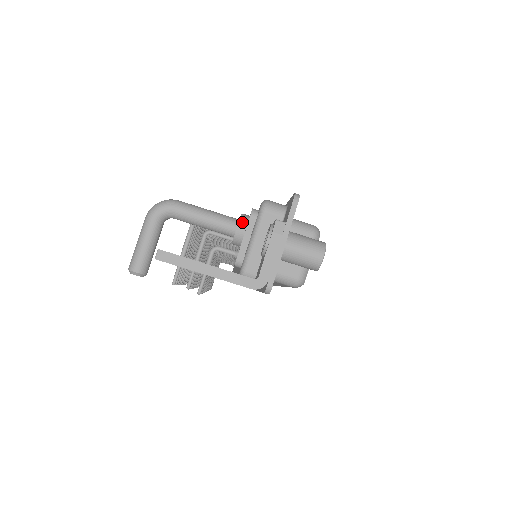
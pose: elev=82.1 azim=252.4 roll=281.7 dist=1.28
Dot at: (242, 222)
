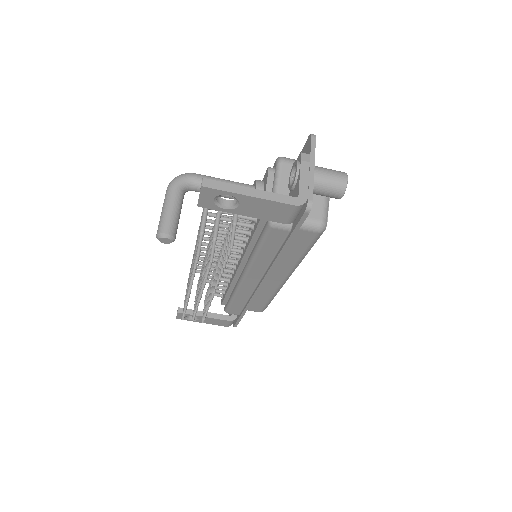
Dot at: (259, 183)
